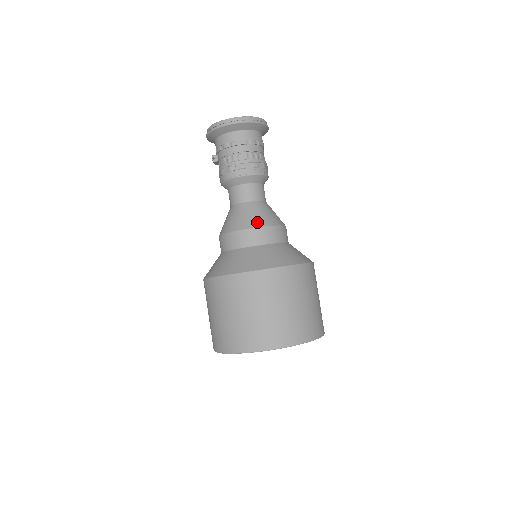
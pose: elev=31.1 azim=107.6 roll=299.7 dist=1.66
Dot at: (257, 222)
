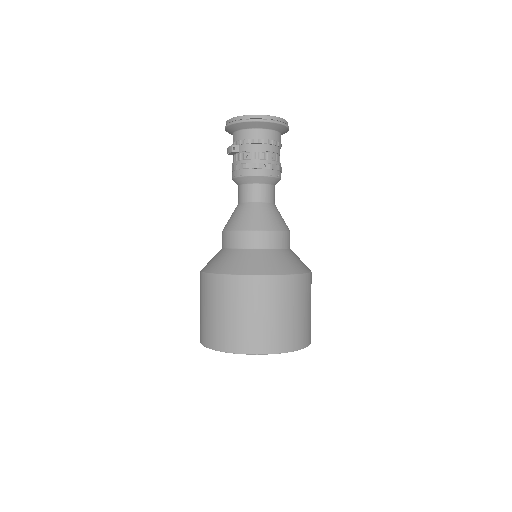
Dot at: (279, 225)
